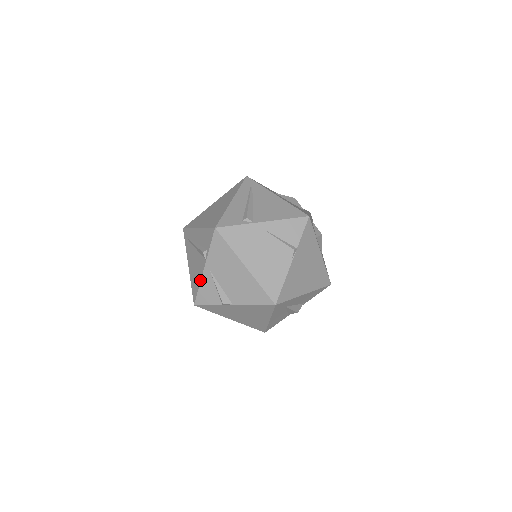
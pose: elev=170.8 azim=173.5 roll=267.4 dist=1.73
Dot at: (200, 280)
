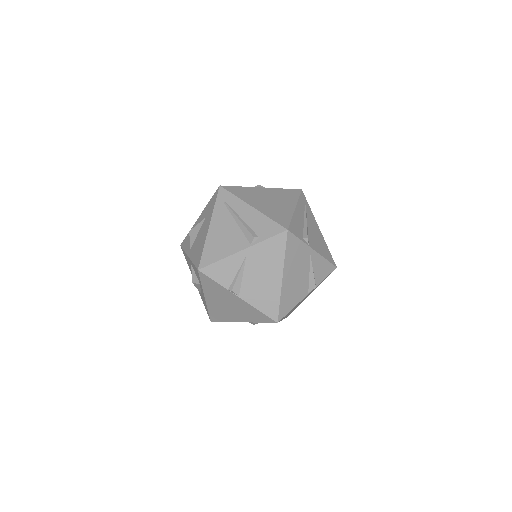
Dot at: (227, 256)
